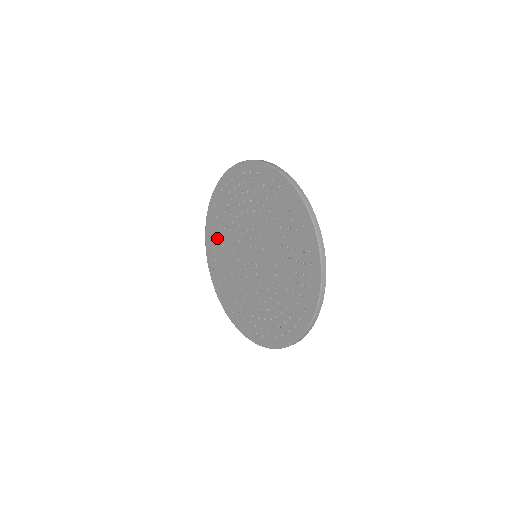
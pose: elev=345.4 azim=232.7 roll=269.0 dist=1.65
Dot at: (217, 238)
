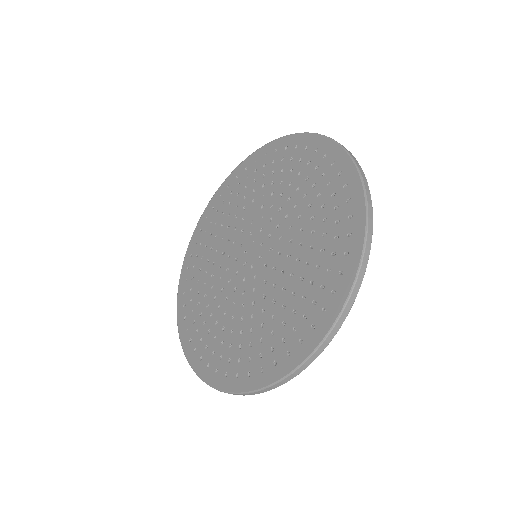
Dot at: (197, 310)
